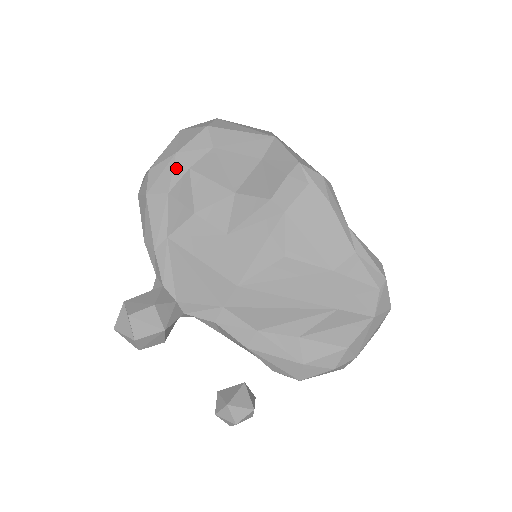
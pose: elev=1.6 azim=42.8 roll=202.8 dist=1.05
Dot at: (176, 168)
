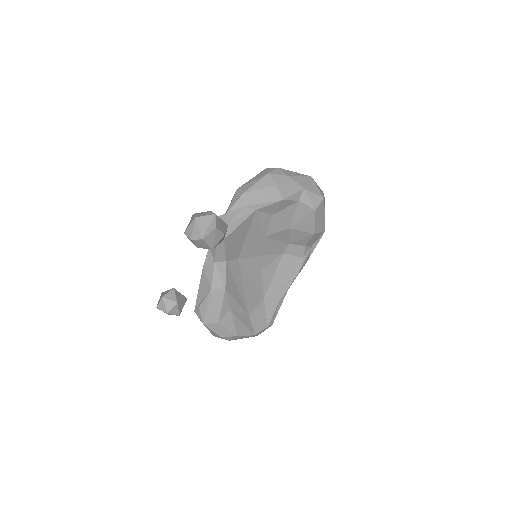
Dot at: (297, 194)
